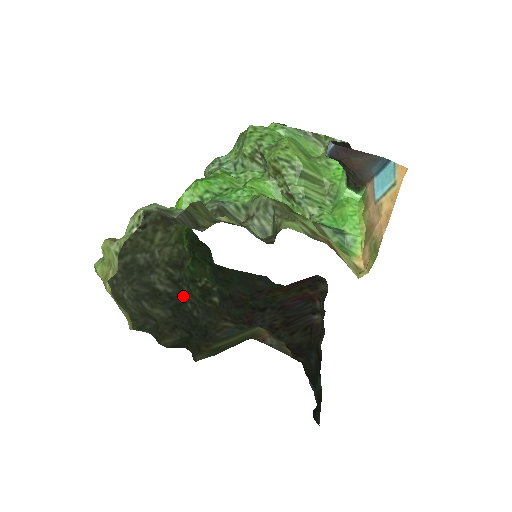
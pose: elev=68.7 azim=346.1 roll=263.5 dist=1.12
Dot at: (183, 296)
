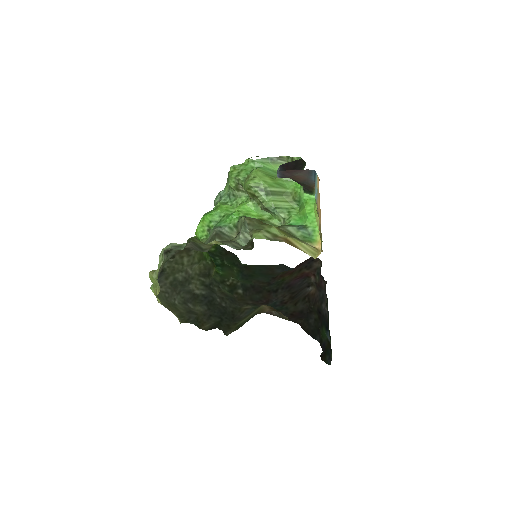
Dot at: (213, 294)
